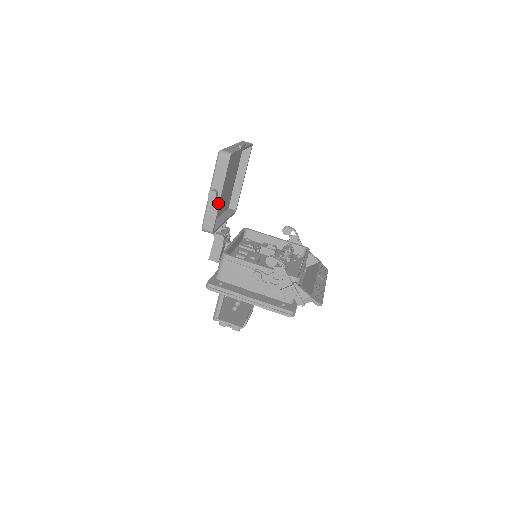
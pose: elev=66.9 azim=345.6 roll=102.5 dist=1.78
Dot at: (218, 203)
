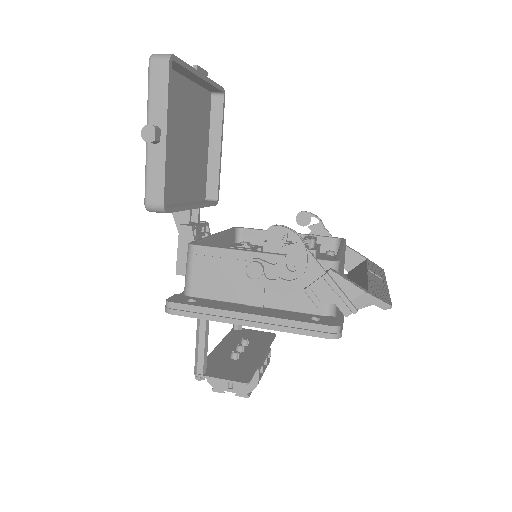
Dot at: (164, 150)
